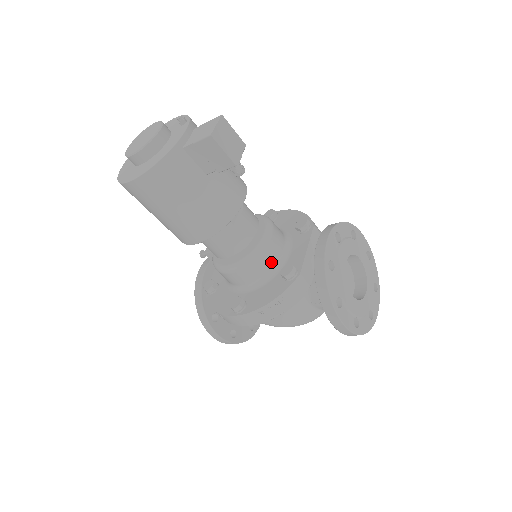
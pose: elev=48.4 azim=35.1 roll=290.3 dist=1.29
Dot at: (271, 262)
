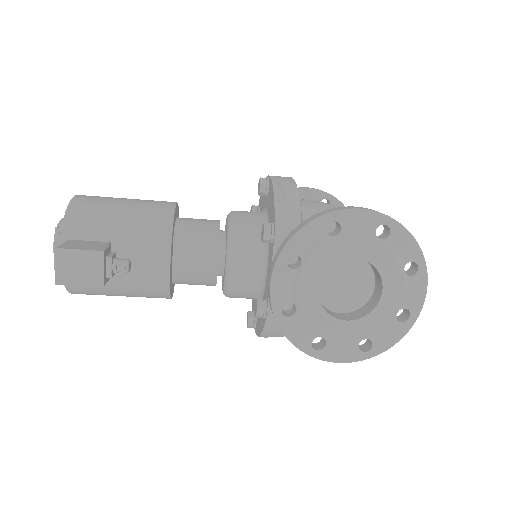
Dot at: (250, 287)
